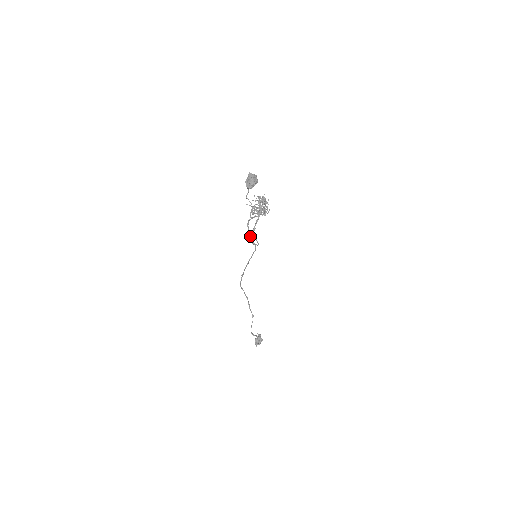
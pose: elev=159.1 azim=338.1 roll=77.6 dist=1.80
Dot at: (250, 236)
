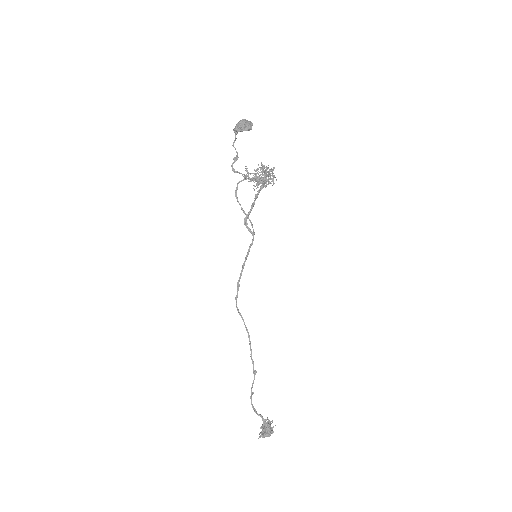
Dot at: (245, 217)
